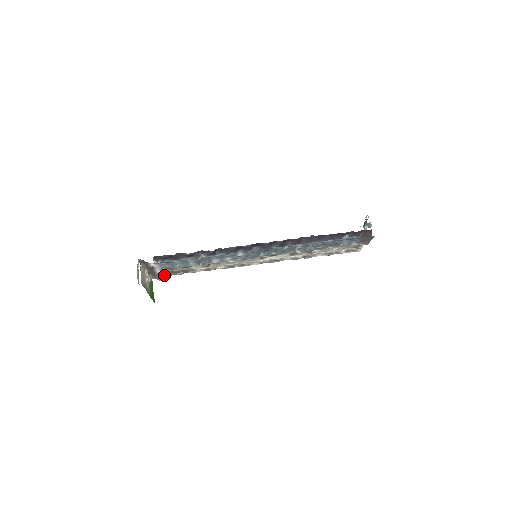
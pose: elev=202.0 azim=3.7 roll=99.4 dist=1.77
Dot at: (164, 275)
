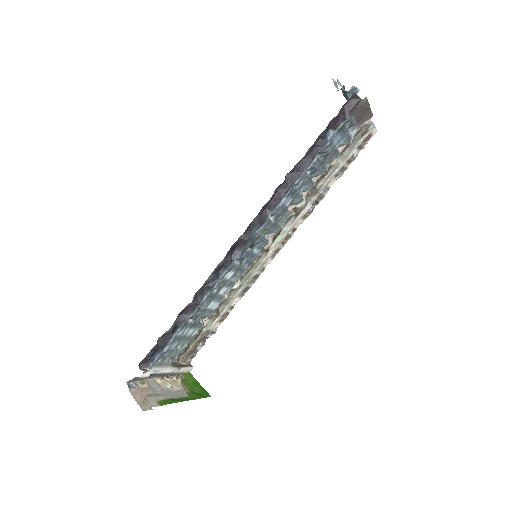
Dot at: (185, 363)
